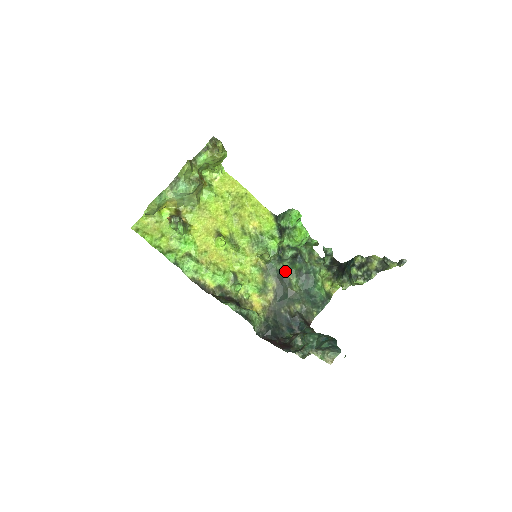
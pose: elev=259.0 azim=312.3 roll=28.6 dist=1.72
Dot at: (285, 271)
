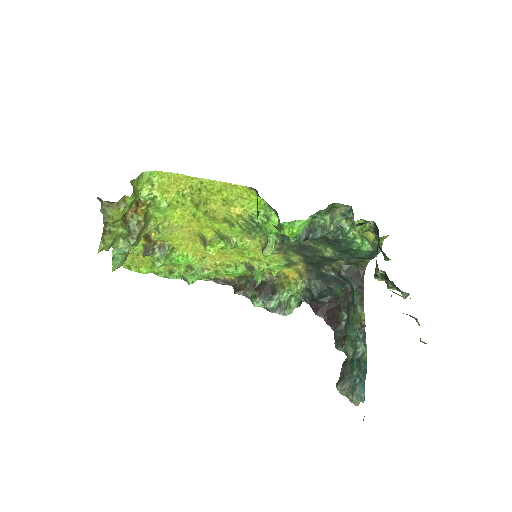
Dot at: (305, 241)
